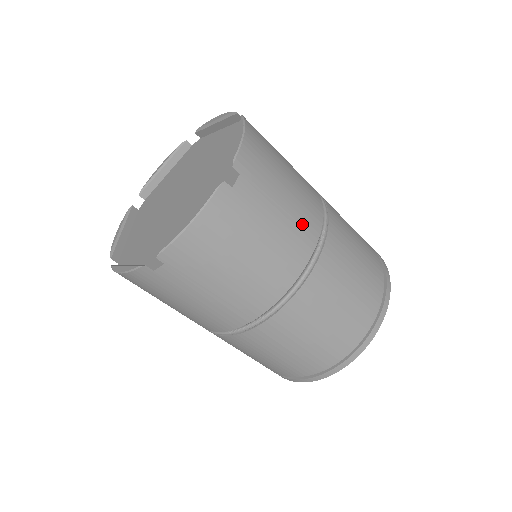
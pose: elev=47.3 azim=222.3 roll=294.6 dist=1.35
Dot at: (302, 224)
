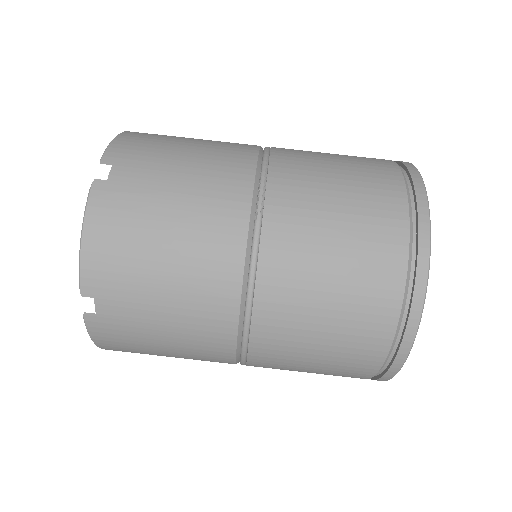
Dot at: occluded
